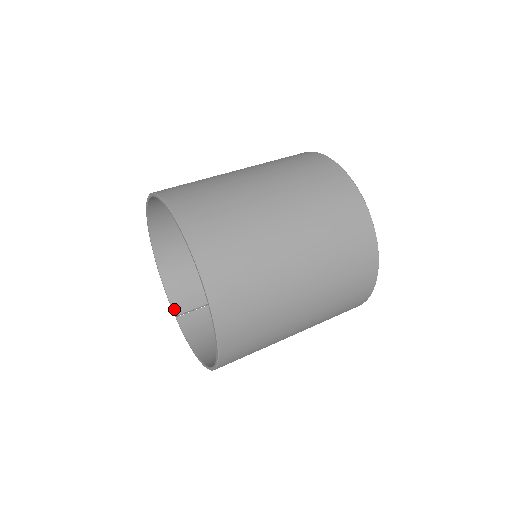
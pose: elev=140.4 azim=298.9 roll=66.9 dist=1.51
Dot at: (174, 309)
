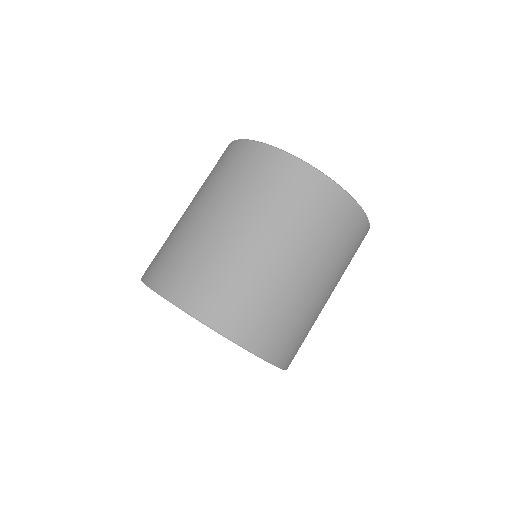
Dot at: occluded
